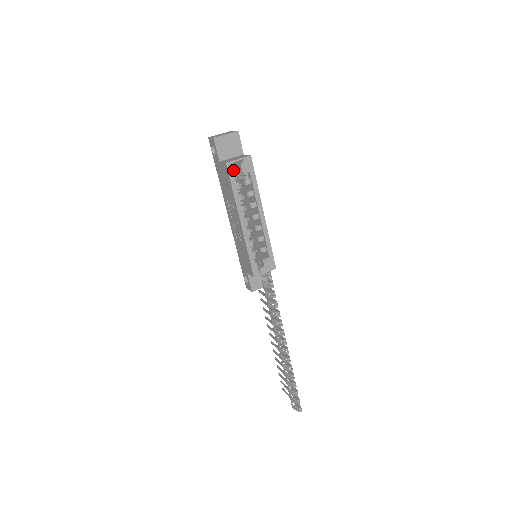
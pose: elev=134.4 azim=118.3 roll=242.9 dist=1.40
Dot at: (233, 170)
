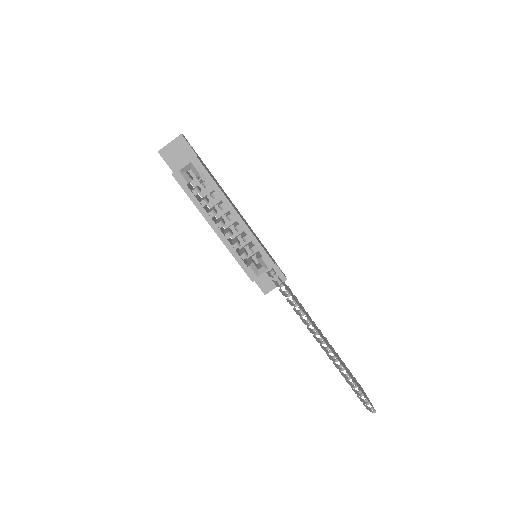
Dot at: (182, 179)
